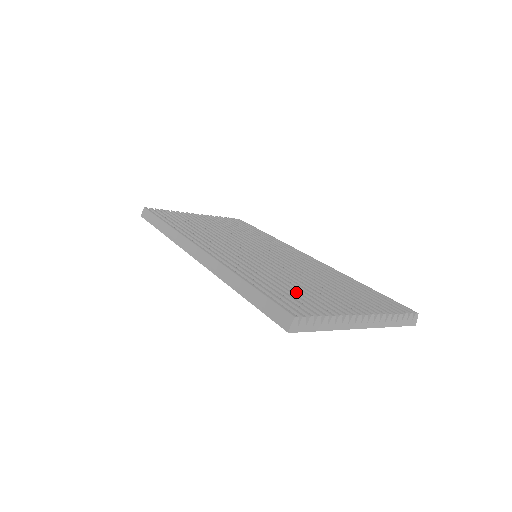
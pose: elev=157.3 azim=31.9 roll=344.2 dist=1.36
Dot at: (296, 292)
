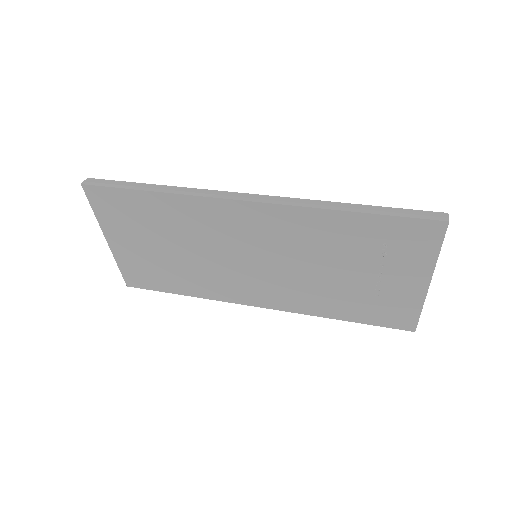
Dot at: occluded
